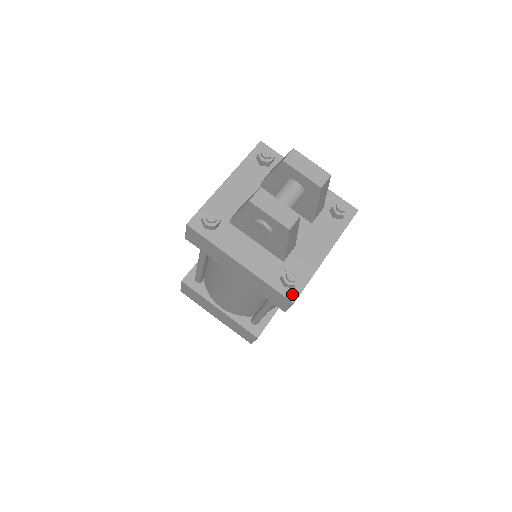
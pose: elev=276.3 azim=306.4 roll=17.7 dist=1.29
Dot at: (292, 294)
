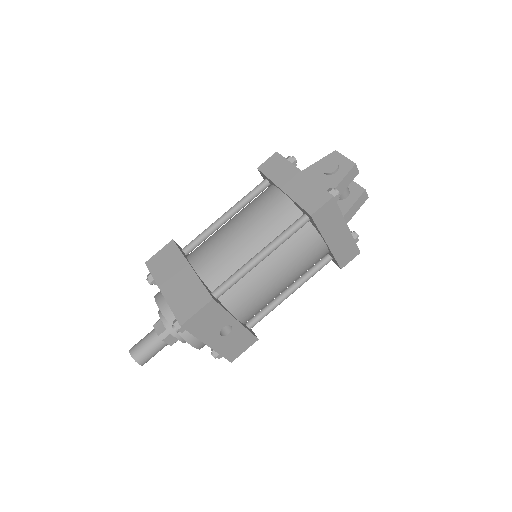
Dot at: occluded
